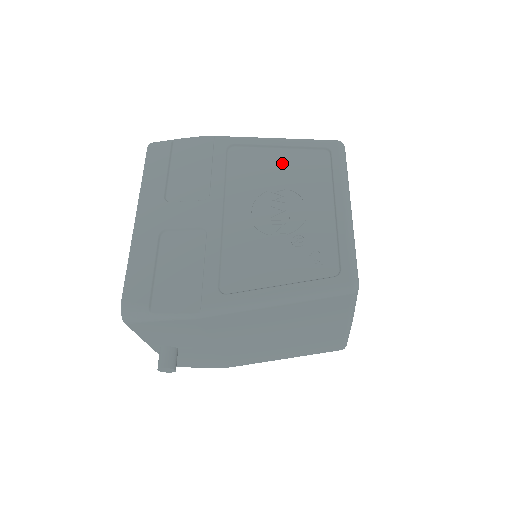
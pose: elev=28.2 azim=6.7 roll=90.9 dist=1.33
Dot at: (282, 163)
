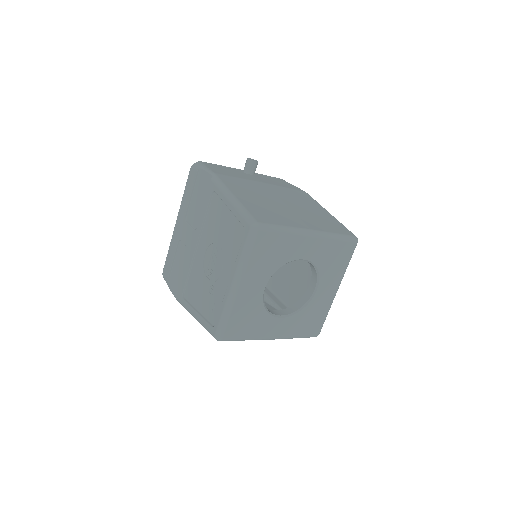
Dot at: (226, 224)
